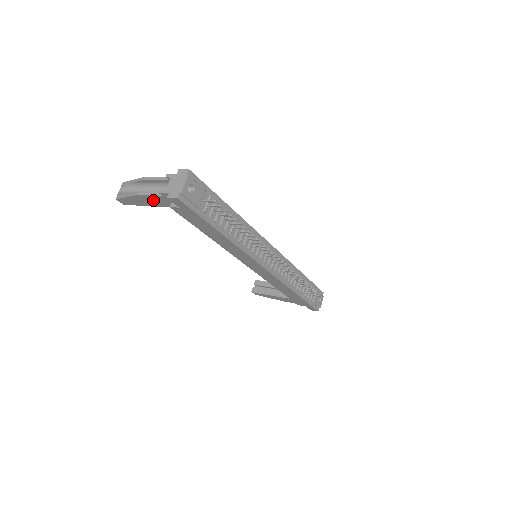
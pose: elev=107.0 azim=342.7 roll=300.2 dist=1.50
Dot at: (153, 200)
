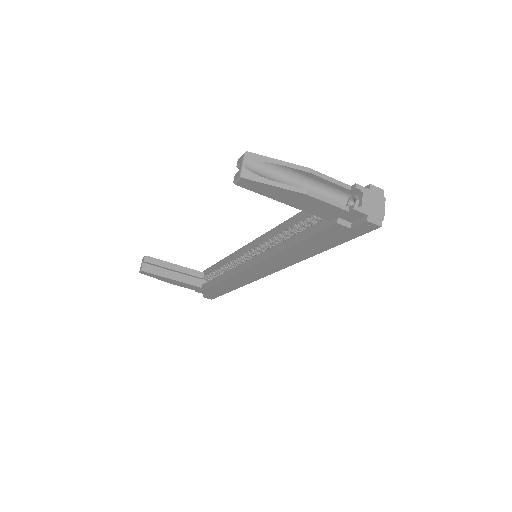
Dot at: (316, 206)
